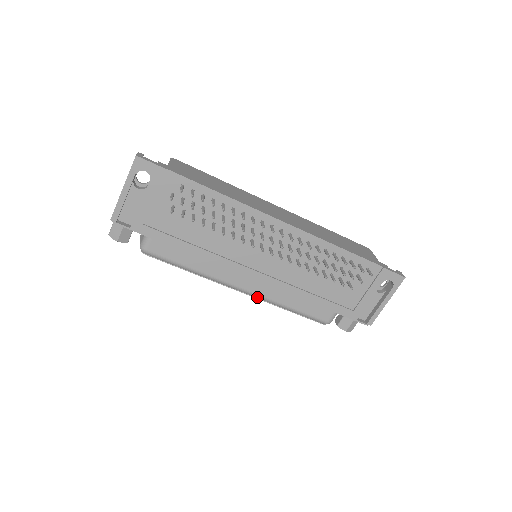
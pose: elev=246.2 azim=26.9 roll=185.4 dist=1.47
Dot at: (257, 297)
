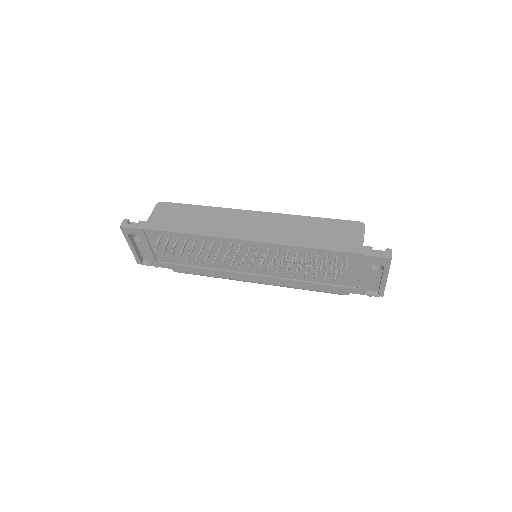
Dot at: (273, 285)
